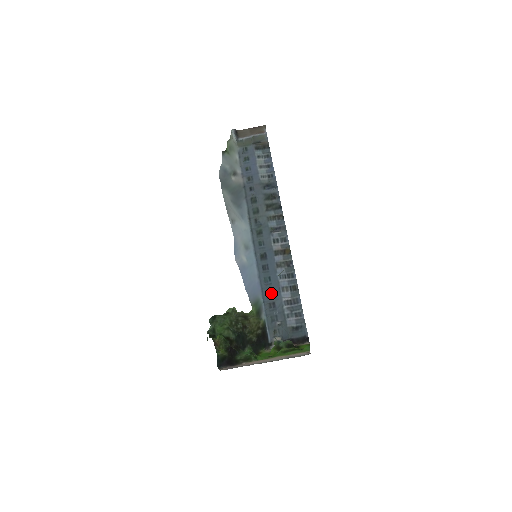
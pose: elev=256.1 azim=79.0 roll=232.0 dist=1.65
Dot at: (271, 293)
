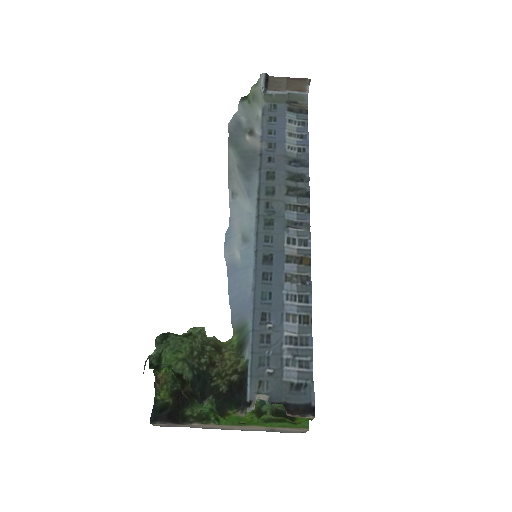
Dot at: (268, 319)
